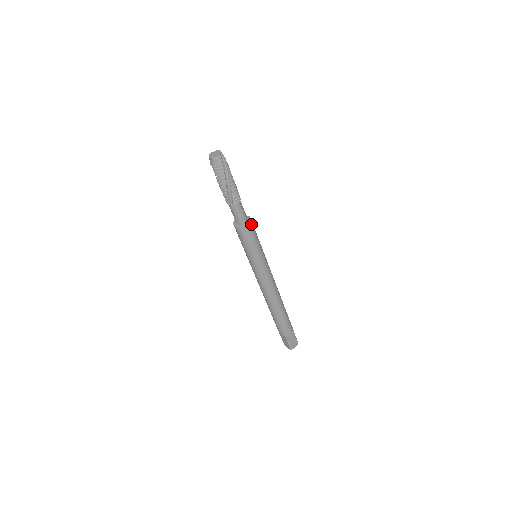
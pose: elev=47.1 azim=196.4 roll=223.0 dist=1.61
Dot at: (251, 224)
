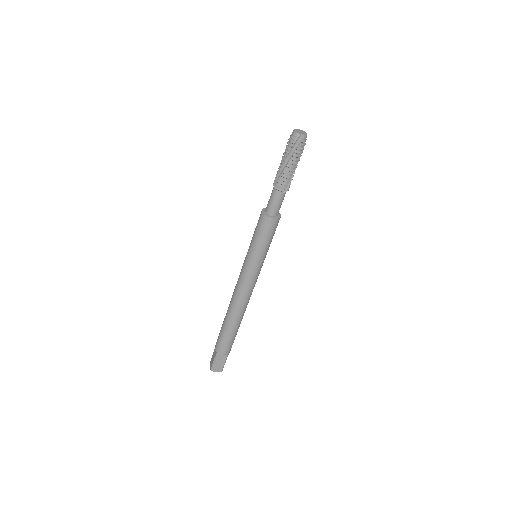
Dot at: occluded
